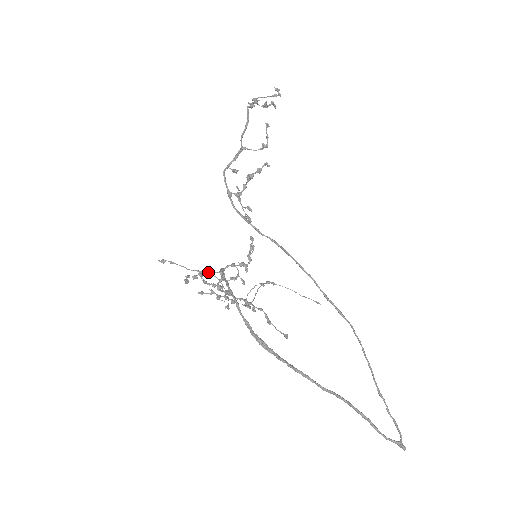
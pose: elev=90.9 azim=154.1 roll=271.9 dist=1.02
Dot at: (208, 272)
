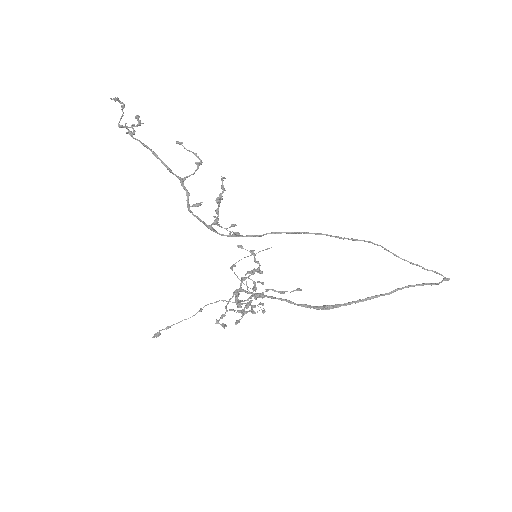
Dot at: (228, 303)
